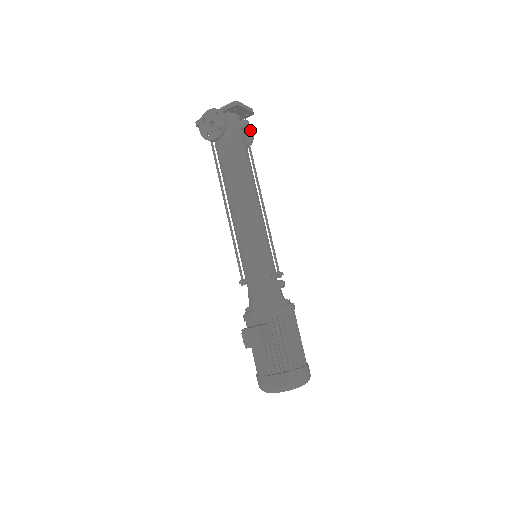
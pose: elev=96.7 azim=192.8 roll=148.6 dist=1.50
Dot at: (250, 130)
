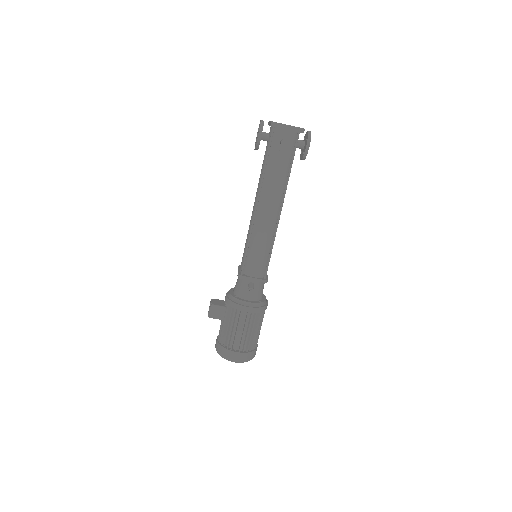
Dot at: (306, 145)
